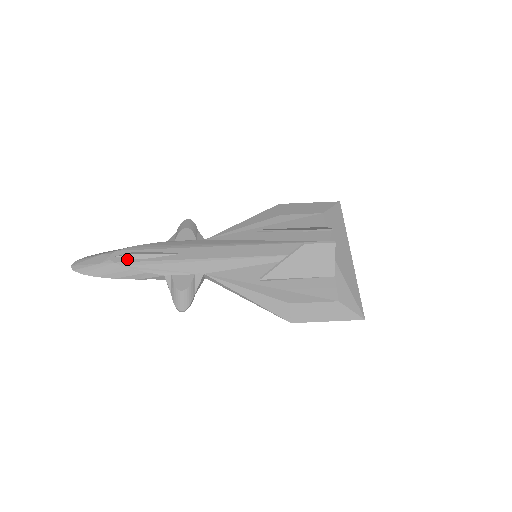
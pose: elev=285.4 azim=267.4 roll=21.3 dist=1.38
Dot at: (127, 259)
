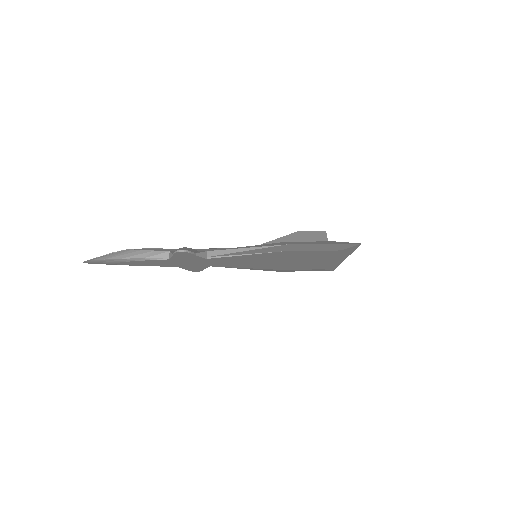
Dot at: occluded
